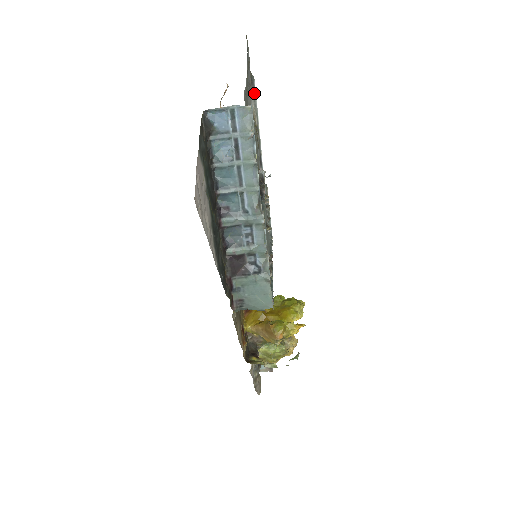
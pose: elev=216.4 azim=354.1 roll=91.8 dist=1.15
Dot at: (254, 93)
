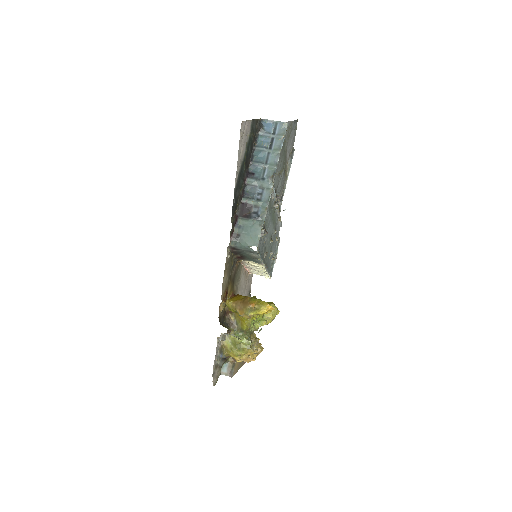
Dot at: (291, 158)
